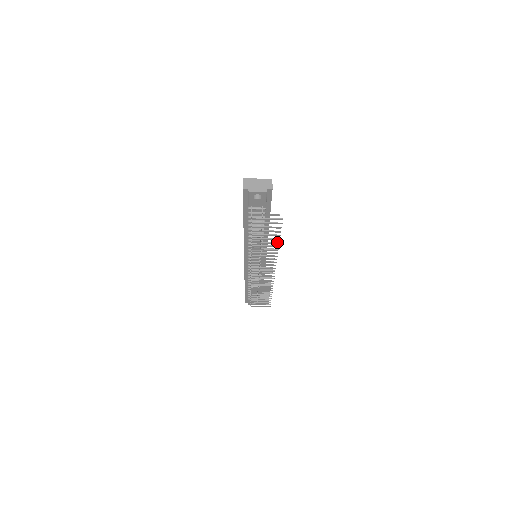
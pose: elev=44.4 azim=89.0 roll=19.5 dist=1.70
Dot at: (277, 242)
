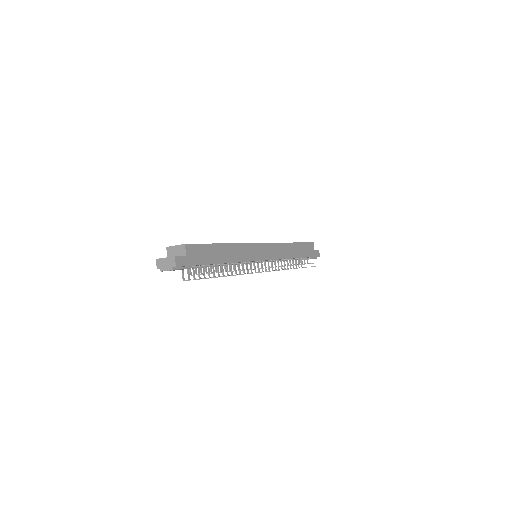
Dot at: (232, 275)
